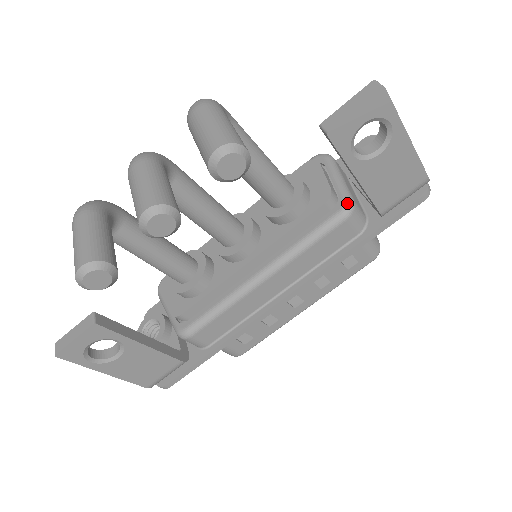
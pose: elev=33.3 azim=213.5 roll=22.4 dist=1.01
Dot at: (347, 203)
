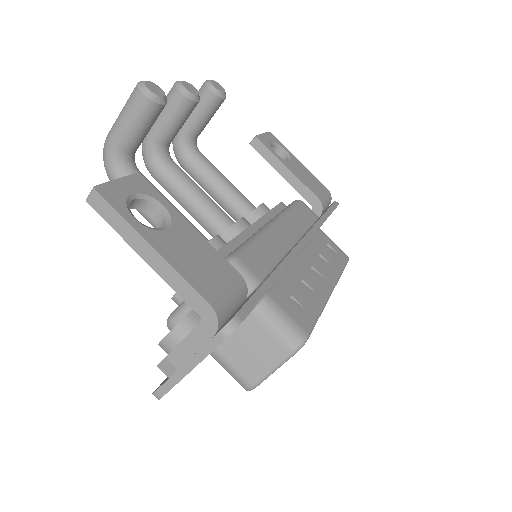
Dot at: occluded
